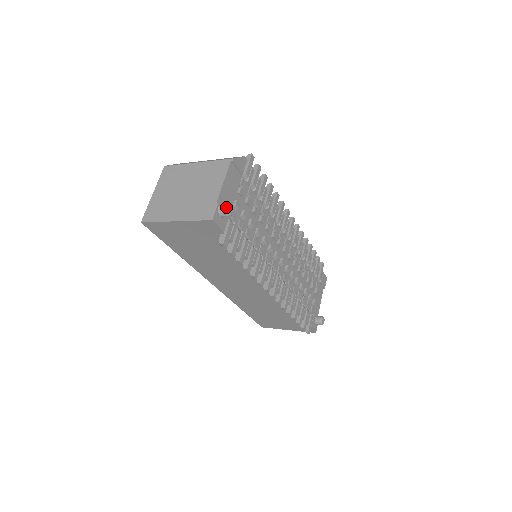
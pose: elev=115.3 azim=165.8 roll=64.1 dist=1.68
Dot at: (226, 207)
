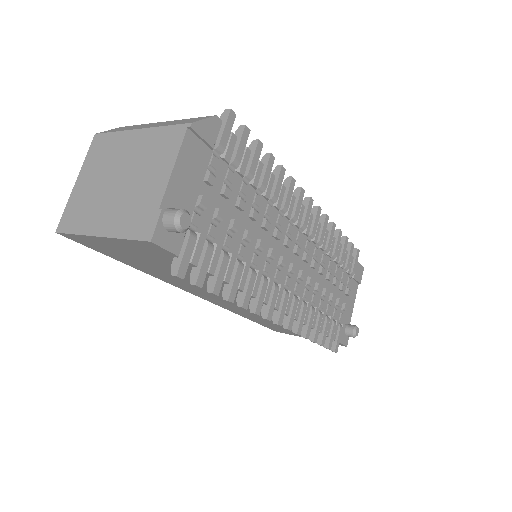
Dot at: (174, 217)
